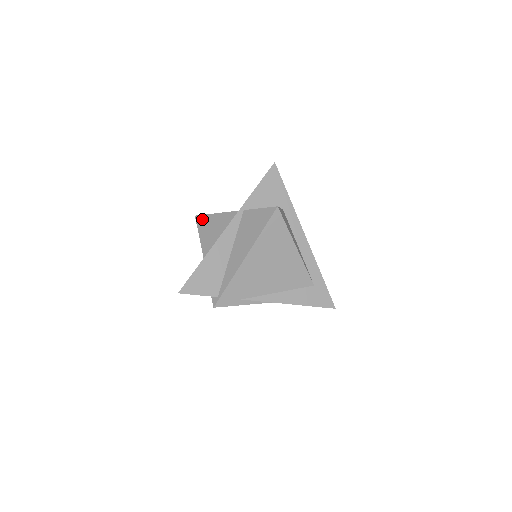
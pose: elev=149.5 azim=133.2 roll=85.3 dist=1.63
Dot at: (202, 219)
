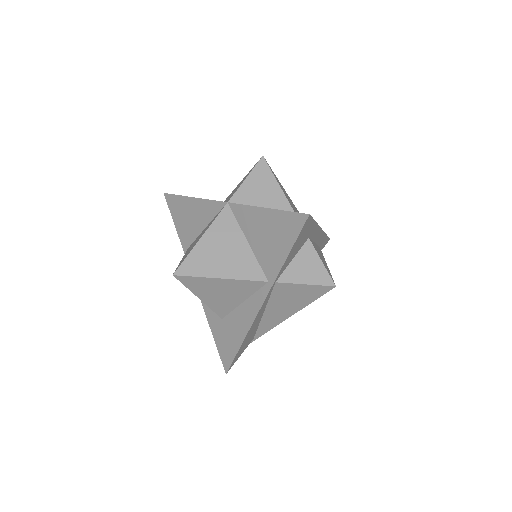
Dot at: (192, 281)
